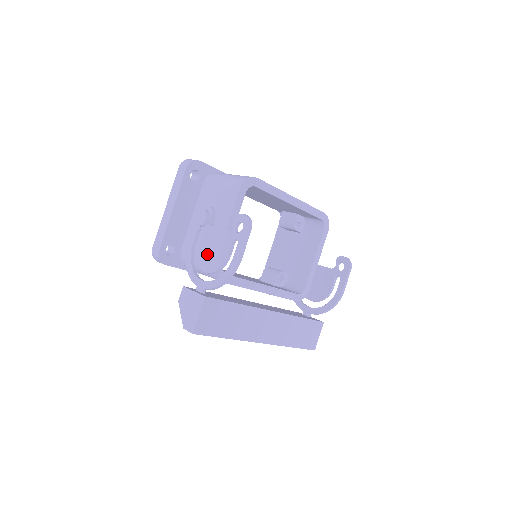
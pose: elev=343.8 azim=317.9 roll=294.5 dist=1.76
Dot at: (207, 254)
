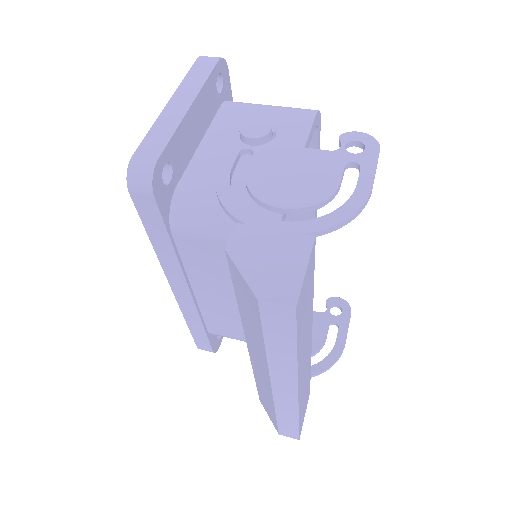
Dot at: (280, 181)
